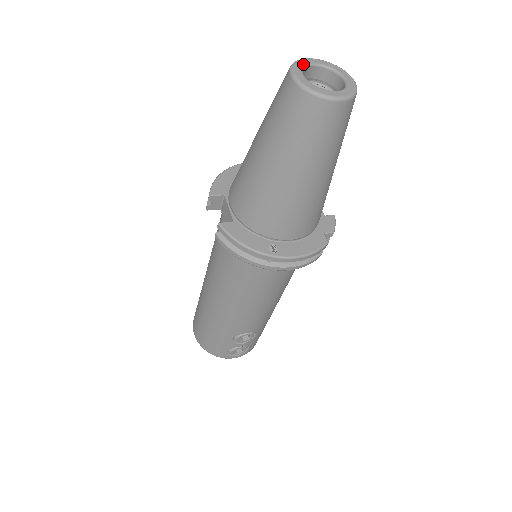
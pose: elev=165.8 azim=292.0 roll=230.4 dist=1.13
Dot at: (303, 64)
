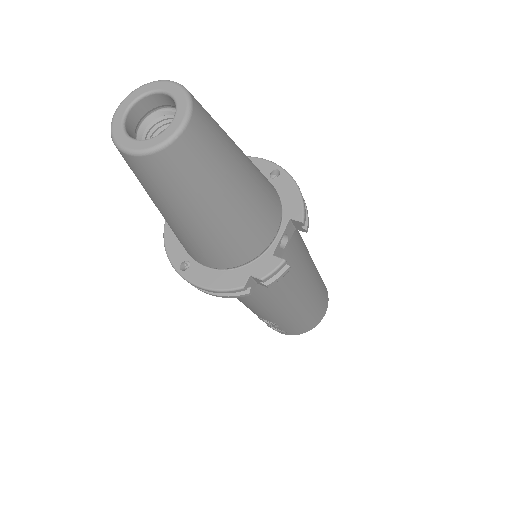
Dot at: (145, 90)
